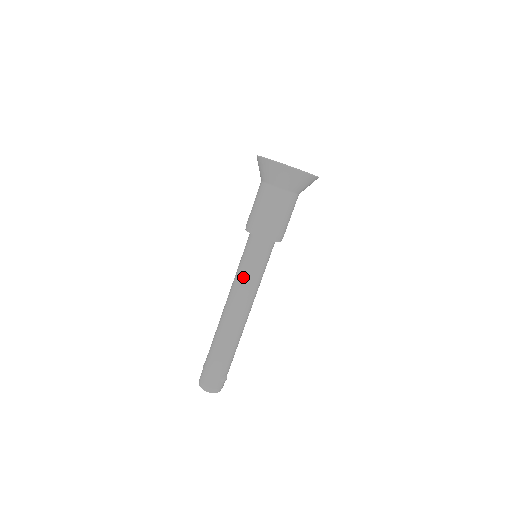
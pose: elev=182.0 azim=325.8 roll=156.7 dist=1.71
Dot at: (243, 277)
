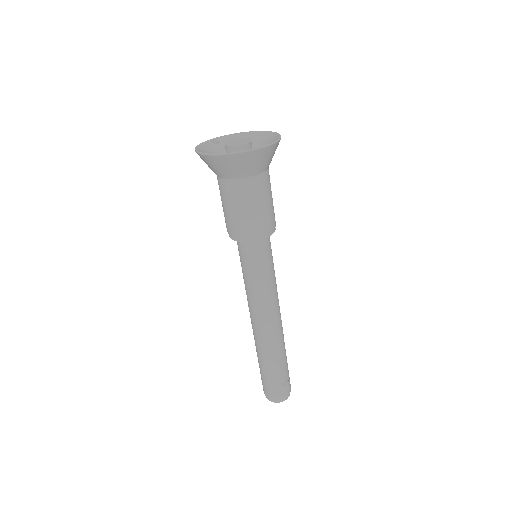
Dot at: (250, 287)
